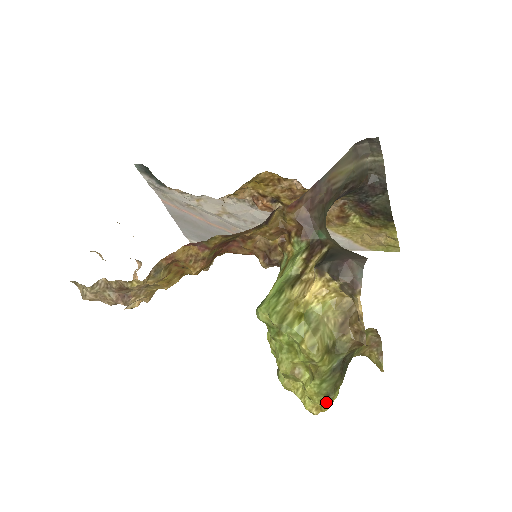
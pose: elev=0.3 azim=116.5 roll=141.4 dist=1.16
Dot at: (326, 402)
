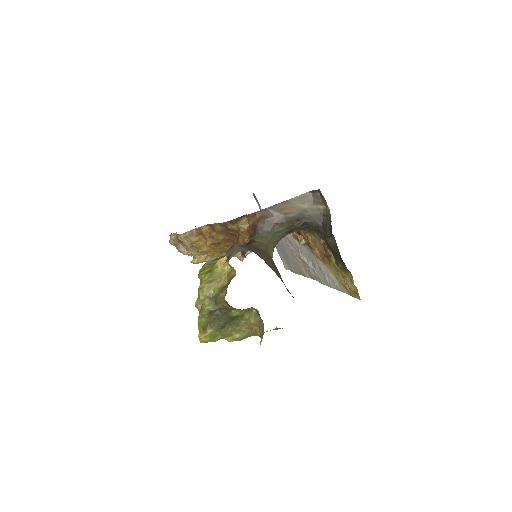
Dot at: (202, 332)
